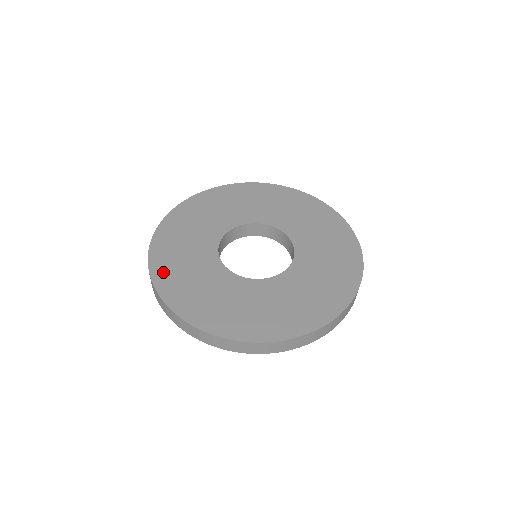
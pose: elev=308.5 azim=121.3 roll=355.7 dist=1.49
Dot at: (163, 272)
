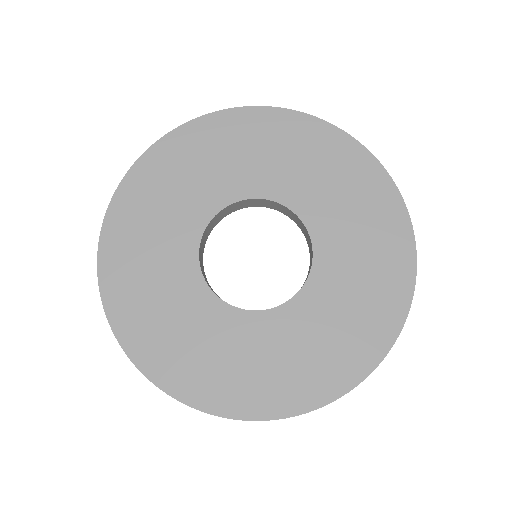
Dot at: (133, 329)
